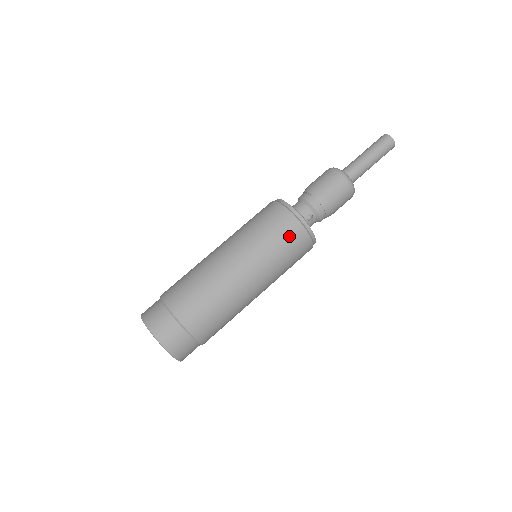
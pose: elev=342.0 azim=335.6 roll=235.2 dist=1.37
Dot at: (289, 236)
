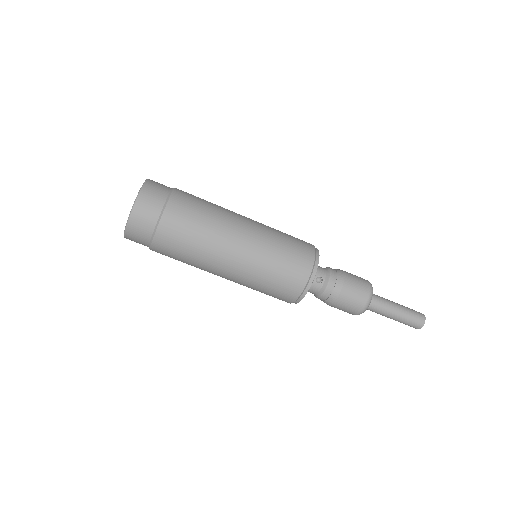
Dot at: (297, 258)
